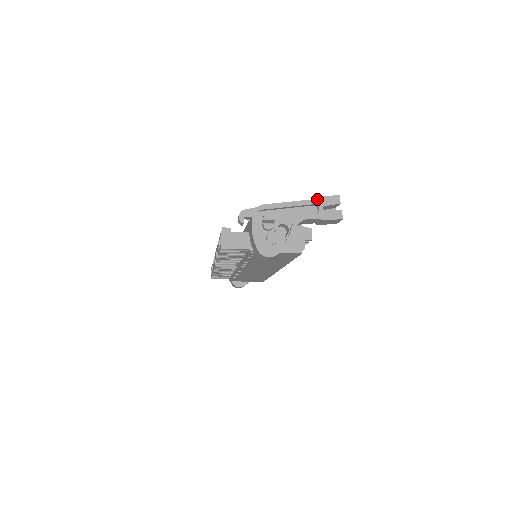
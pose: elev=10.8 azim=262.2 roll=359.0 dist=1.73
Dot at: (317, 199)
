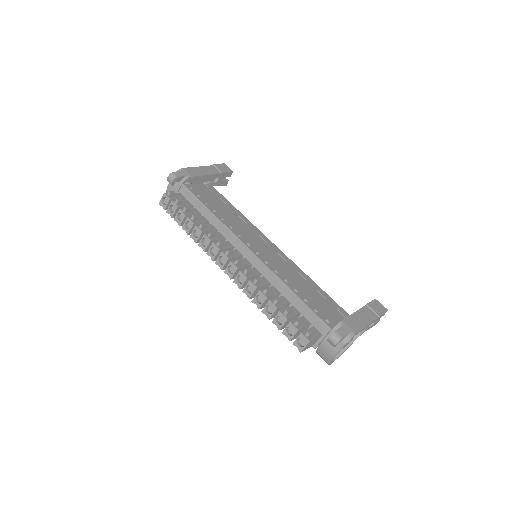
Dot at: occluded
